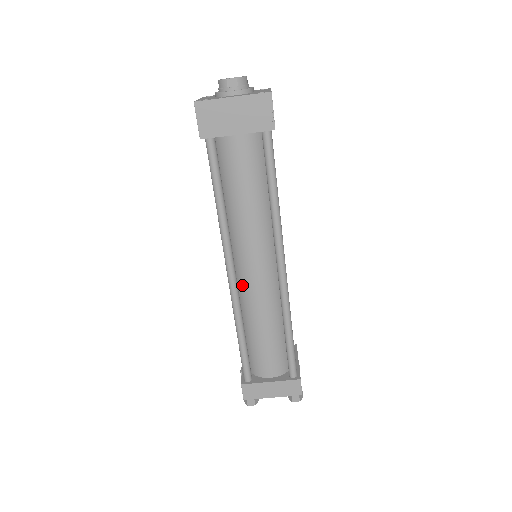
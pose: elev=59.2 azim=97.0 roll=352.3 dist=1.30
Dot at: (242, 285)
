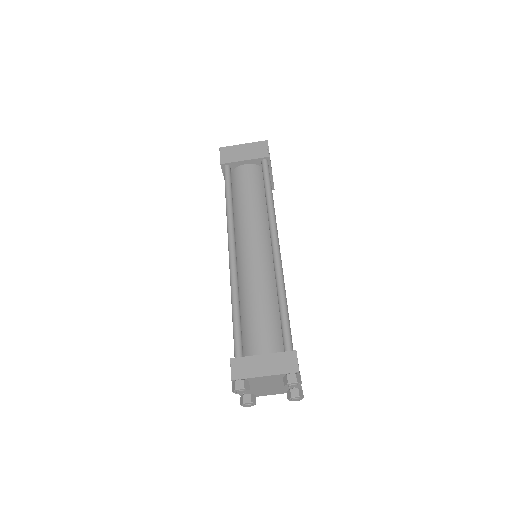
Dot at: (241, 265)
